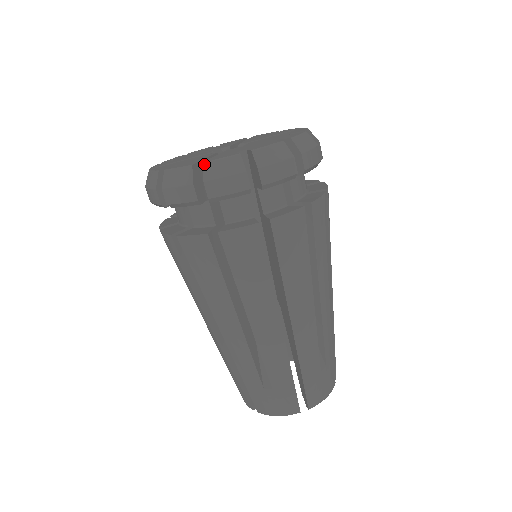
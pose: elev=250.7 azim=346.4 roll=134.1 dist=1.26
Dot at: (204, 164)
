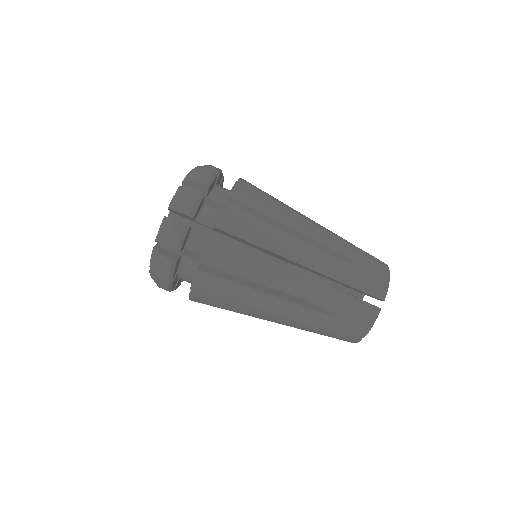
Dot at: (156, 241)
